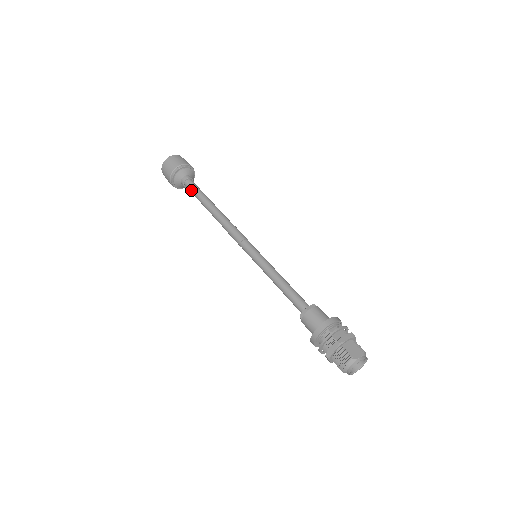
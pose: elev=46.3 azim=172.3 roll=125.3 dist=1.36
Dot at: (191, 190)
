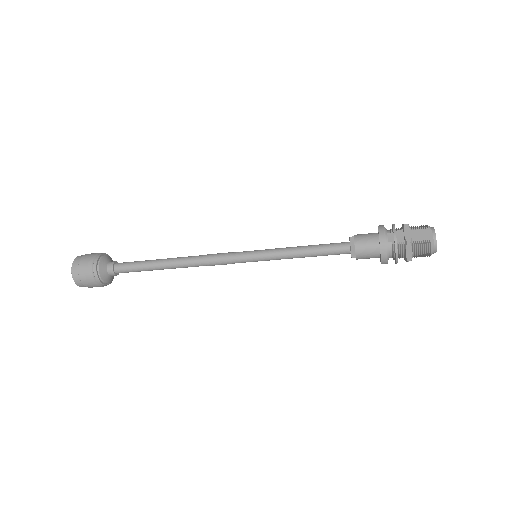
Dot at: (129, 271)
